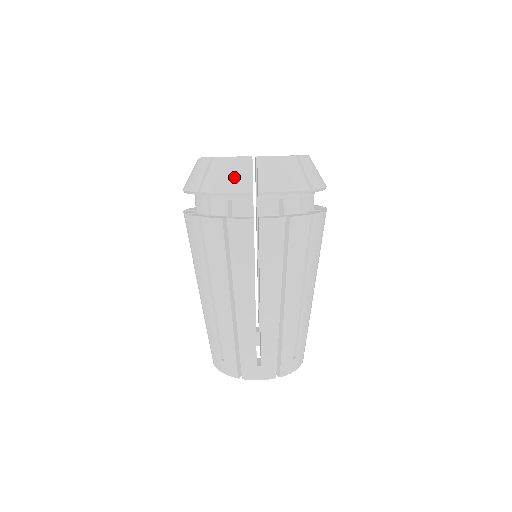
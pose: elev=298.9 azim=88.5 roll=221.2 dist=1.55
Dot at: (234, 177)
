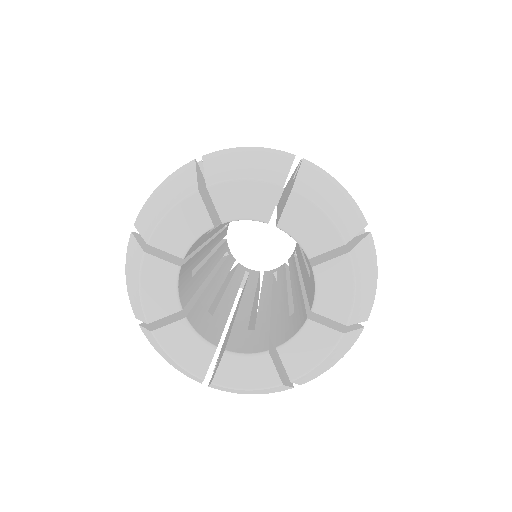
Dot at: (177, 368)
